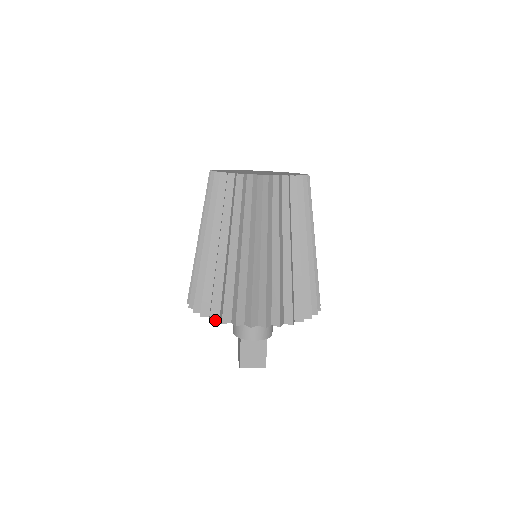
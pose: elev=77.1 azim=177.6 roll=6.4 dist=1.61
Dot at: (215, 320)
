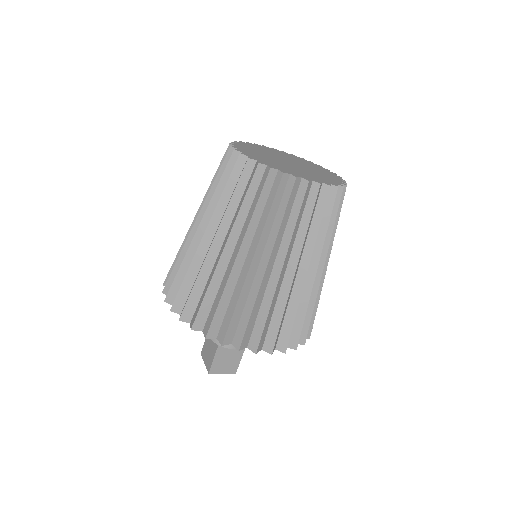
Dot at: (212, 338)
